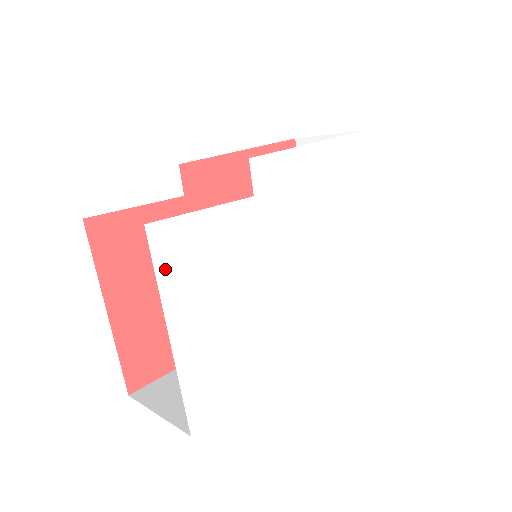
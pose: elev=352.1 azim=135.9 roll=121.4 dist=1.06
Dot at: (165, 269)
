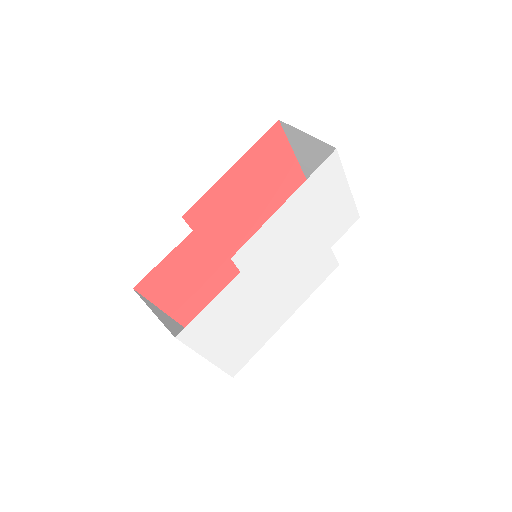
Dot at: (194, 342)
